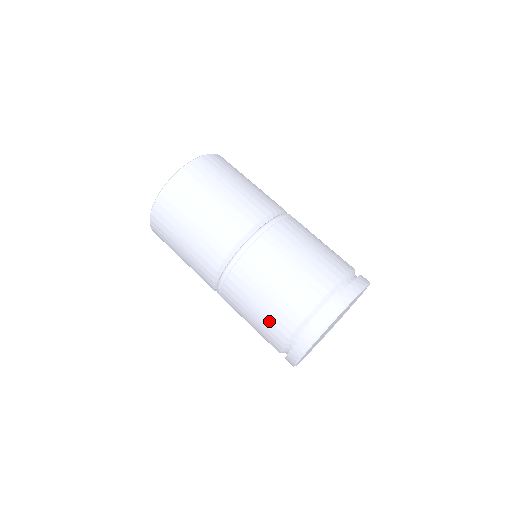
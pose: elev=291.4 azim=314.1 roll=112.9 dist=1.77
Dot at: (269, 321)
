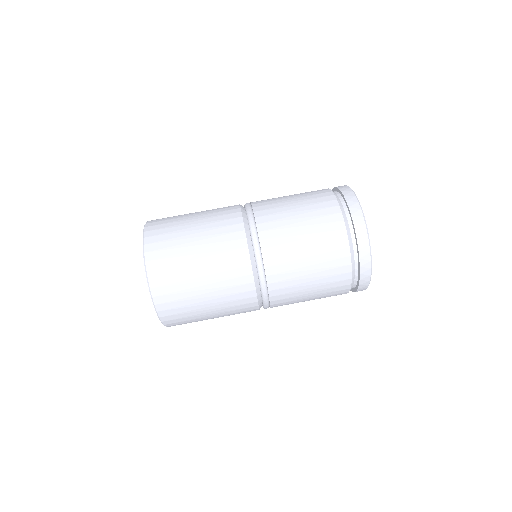
Dot at: (321, 234)
